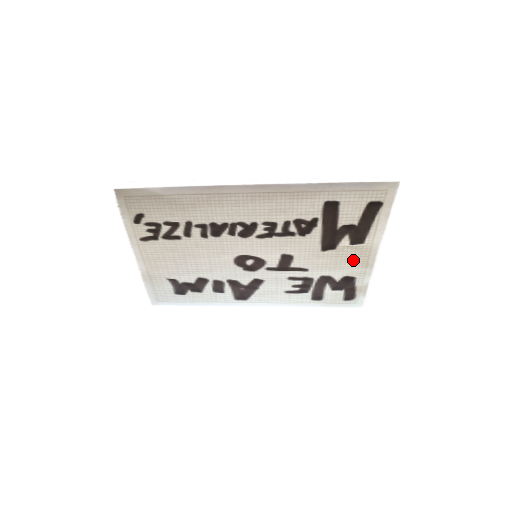
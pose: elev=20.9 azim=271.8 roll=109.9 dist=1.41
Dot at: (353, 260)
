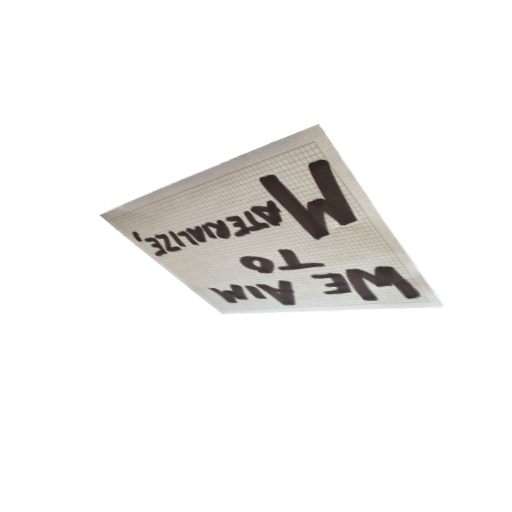
Dot at: (366, 244)
